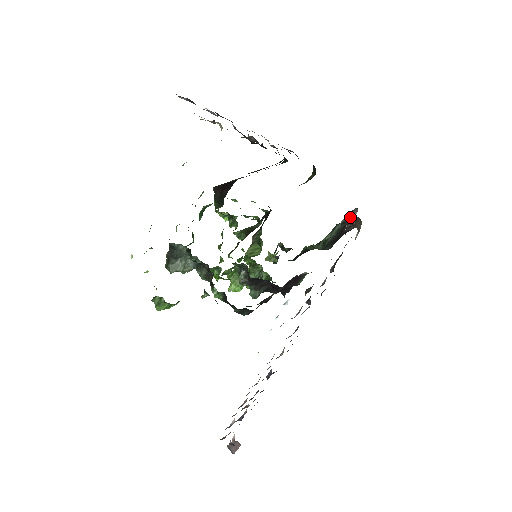
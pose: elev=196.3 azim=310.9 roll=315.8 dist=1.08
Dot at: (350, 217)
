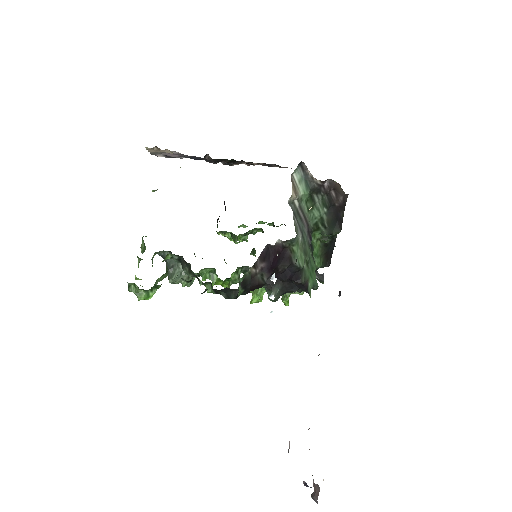
Dot at: (312, 178)
